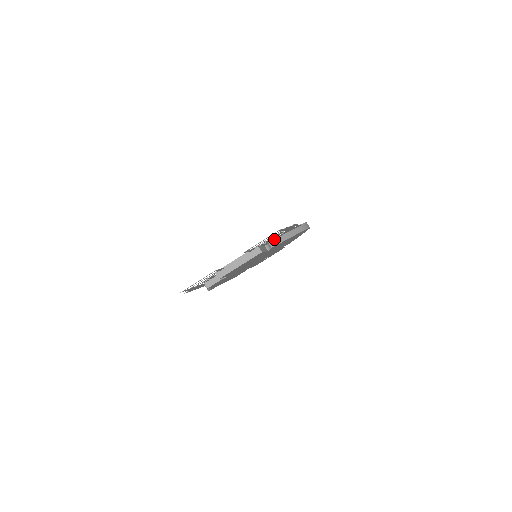
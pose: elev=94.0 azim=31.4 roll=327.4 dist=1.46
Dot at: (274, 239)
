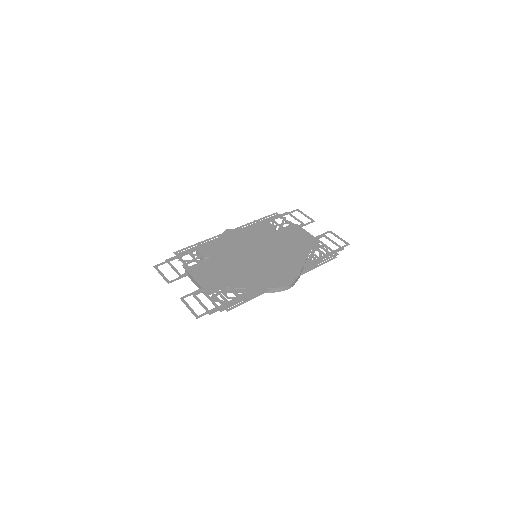
Dot at: (233, 288)
